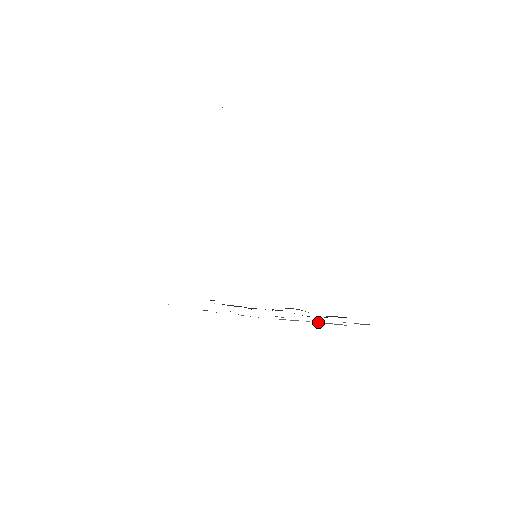
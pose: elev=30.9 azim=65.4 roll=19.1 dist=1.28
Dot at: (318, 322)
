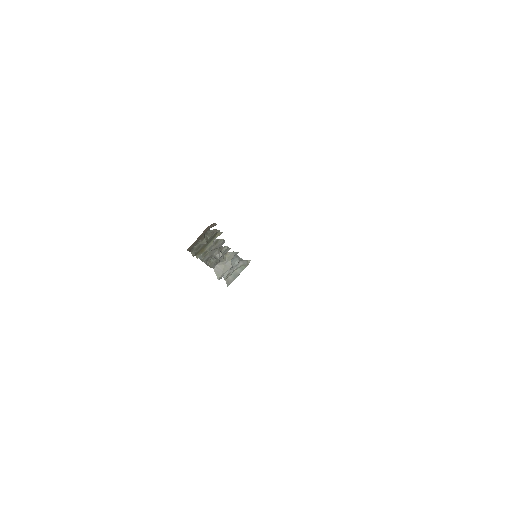
Dot at: occluded
